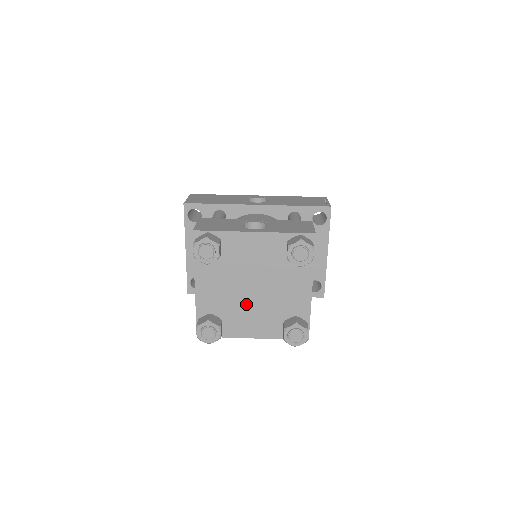
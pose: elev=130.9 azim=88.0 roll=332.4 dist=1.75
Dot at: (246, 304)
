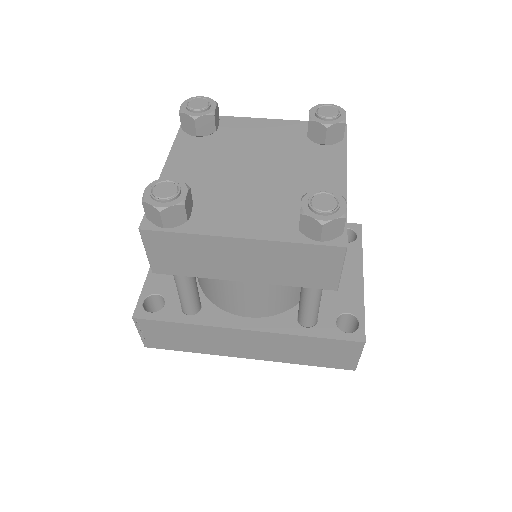
Dot at: (239, 189)
